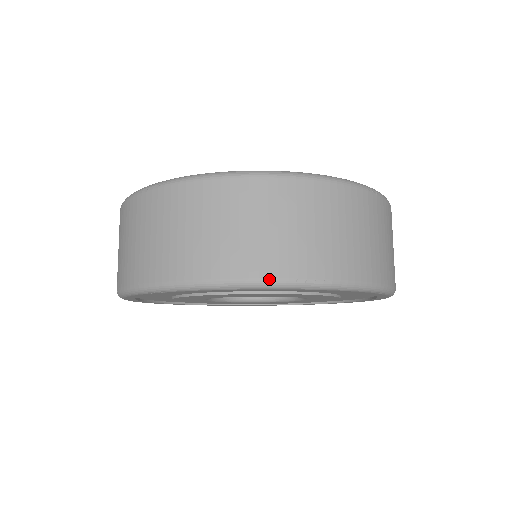
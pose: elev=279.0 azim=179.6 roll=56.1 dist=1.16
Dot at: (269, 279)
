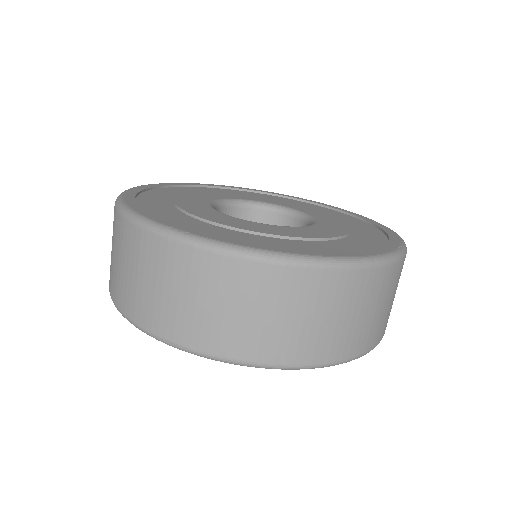
Dot at: (139, 325)
